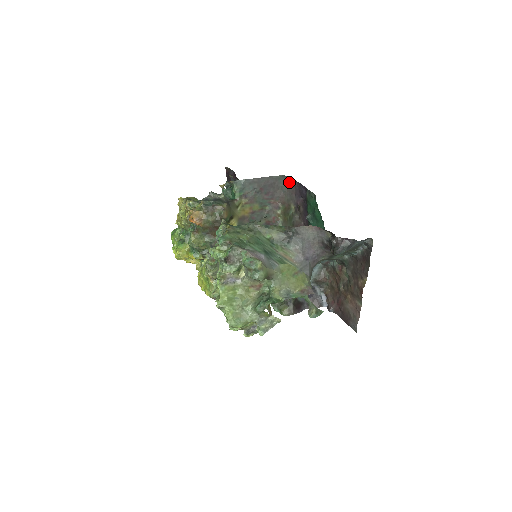
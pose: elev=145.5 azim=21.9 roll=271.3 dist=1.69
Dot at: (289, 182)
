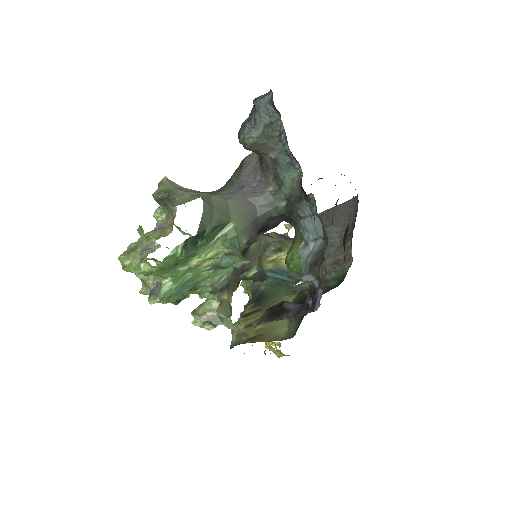
Dot at: occluded
